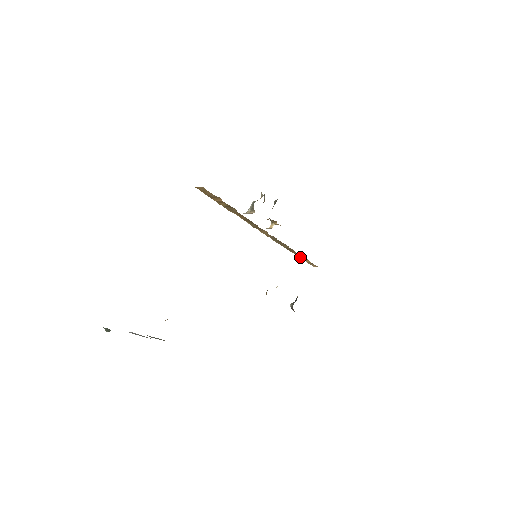
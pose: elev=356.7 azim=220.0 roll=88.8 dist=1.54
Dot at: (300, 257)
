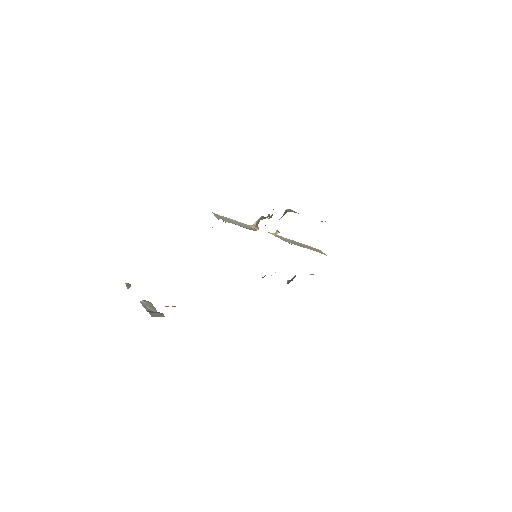
Dot at: occluded
